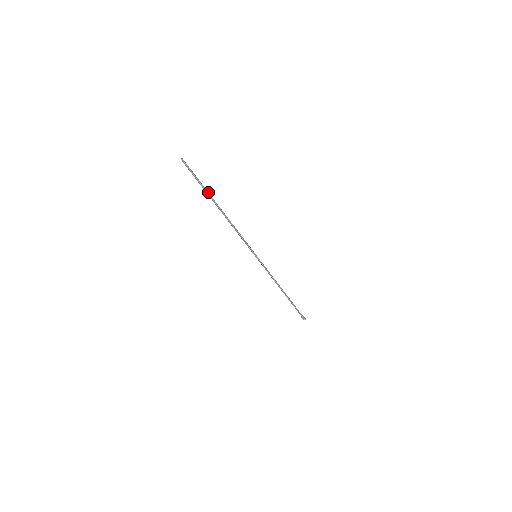
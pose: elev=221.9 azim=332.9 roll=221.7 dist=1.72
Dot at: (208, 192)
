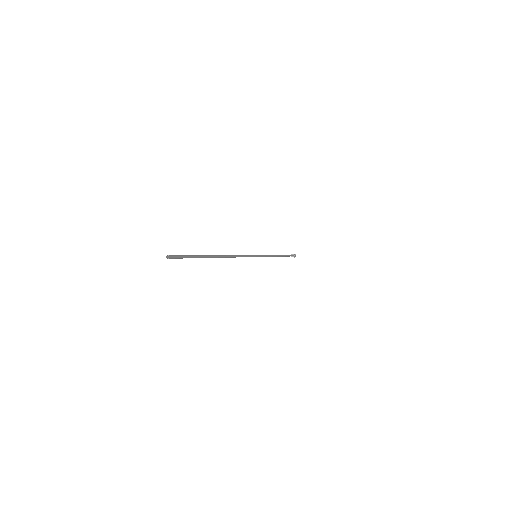
Dot at: (205, 257)
